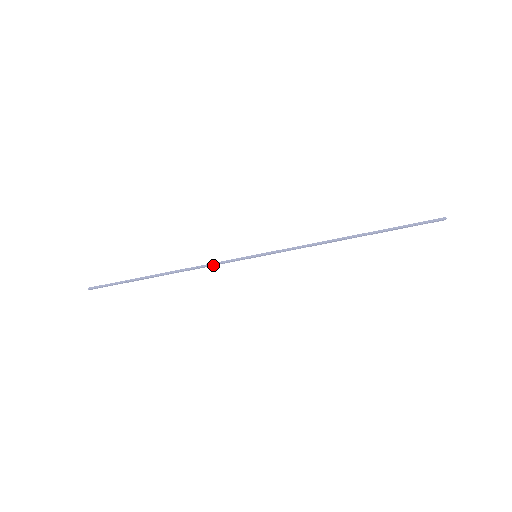
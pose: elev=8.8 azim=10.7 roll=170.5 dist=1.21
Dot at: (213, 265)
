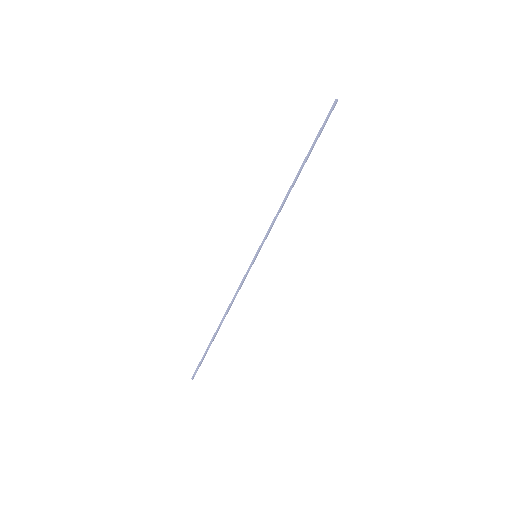
Dot at: (239, 289)
